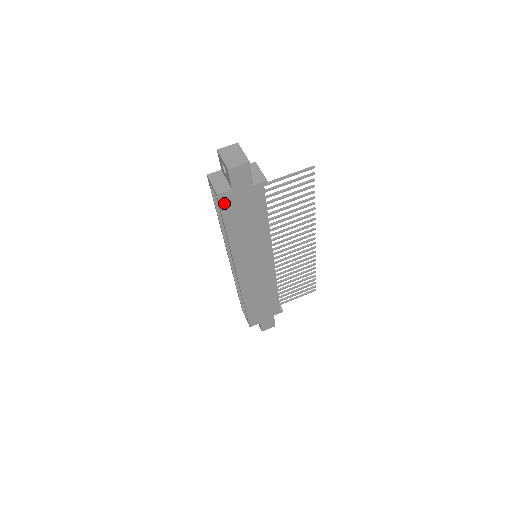
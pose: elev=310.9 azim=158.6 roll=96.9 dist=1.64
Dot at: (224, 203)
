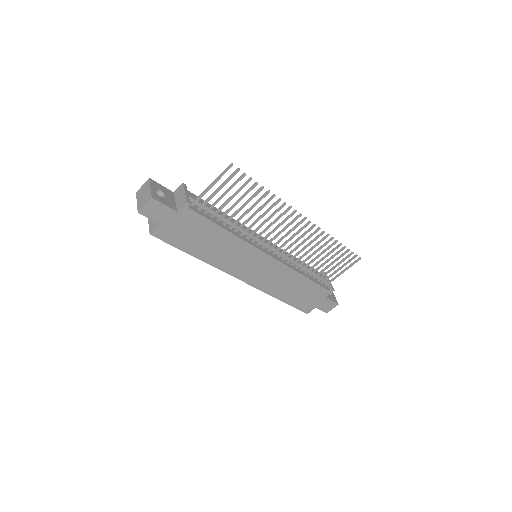
Dot at: (164, 237)
